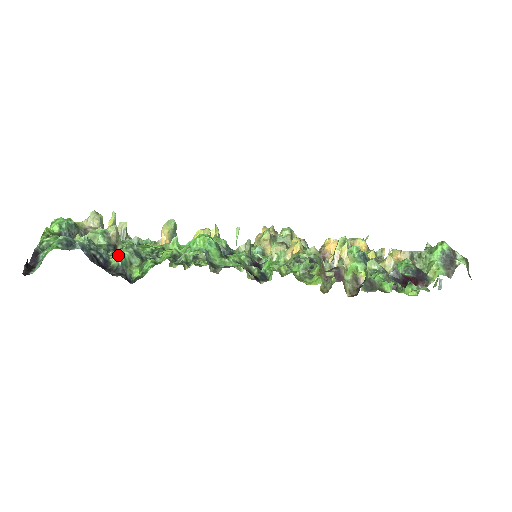
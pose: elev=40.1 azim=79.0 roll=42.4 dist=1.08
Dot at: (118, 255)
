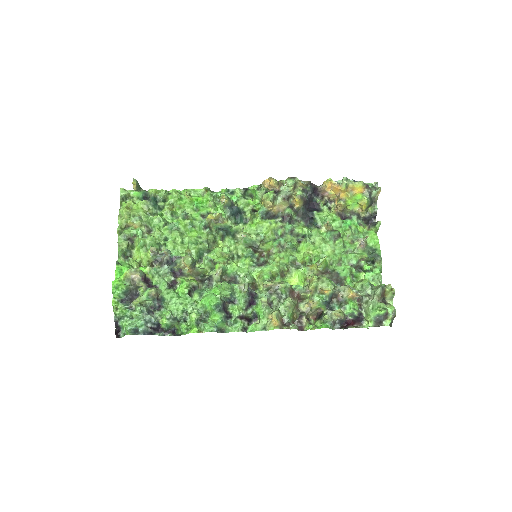
Dot at: (164, 325)
